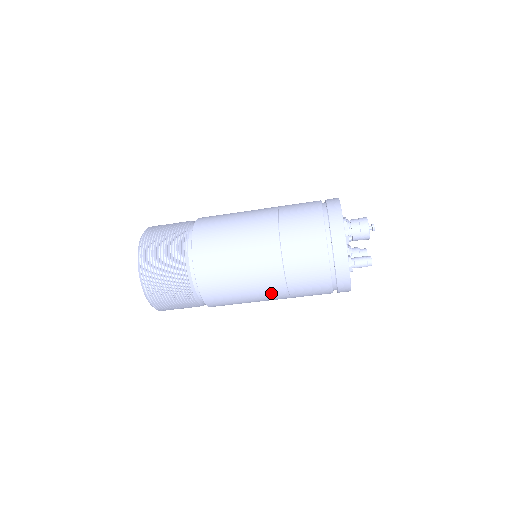
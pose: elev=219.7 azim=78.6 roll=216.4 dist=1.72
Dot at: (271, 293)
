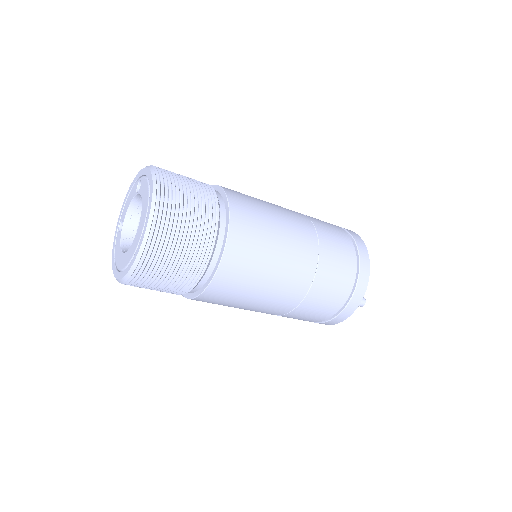
Dot at: (278, 305)
